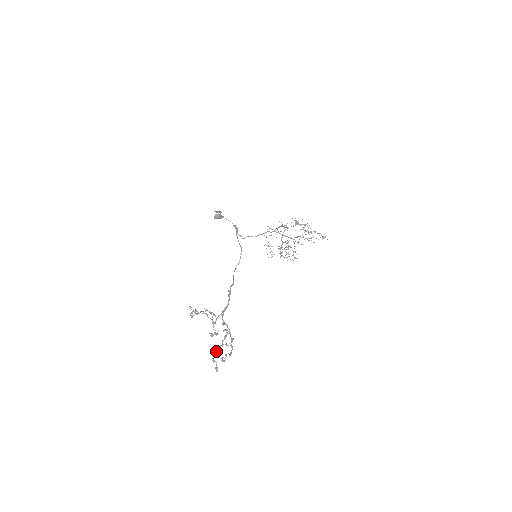
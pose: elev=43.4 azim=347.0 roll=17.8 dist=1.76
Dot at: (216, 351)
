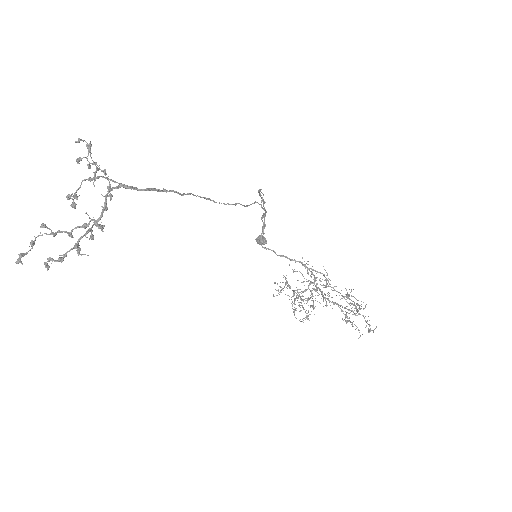
Dot at: (52, 233)
